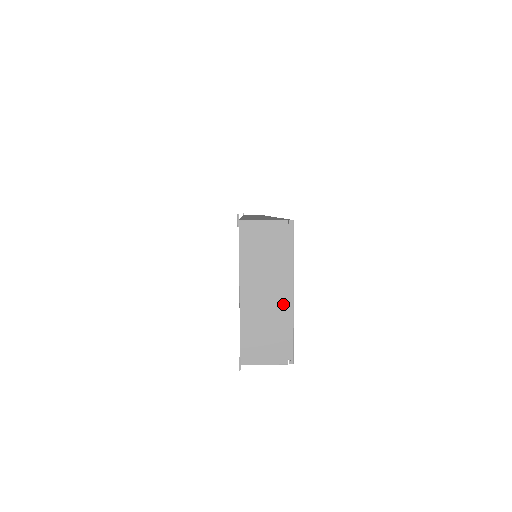
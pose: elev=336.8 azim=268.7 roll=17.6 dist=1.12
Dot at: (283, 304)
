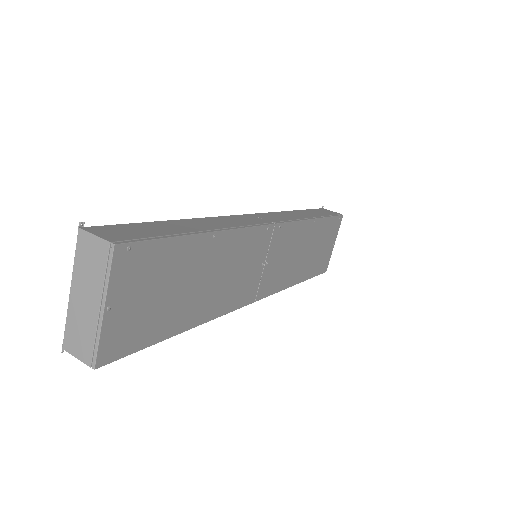
Dot at: (95, 315)
